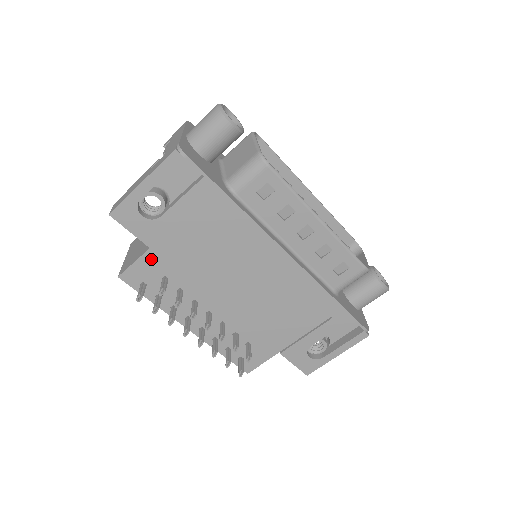
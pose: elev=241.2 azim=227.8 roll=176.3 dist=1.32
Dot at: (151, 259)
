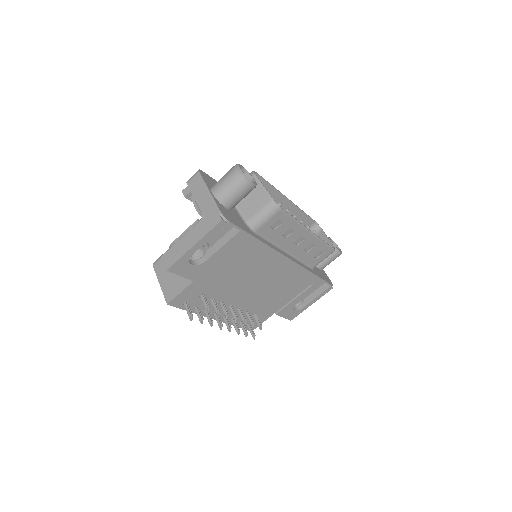
Dot at: (193, 287)
